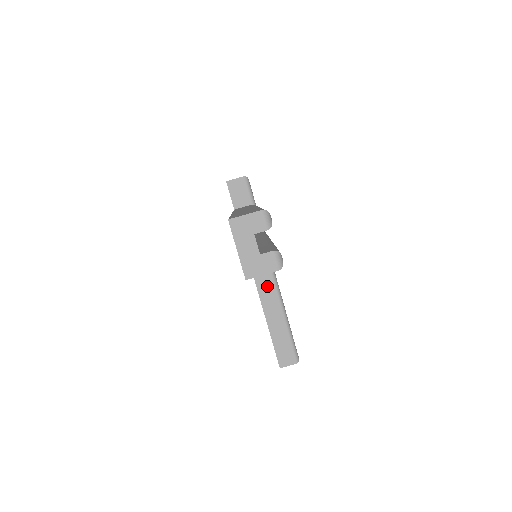
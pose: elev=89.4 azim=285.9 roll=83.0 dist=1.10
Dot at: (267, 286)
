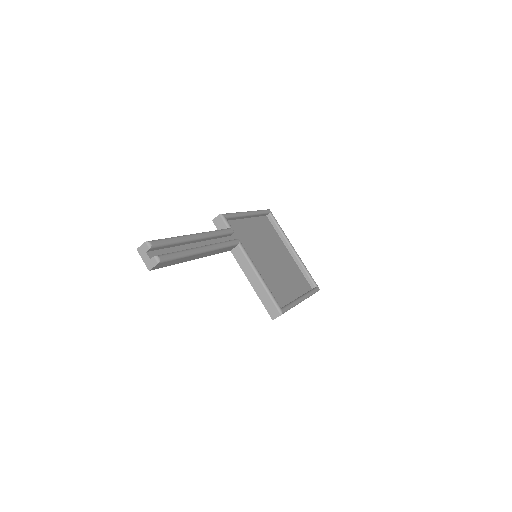
Dot at: (250, 272)
